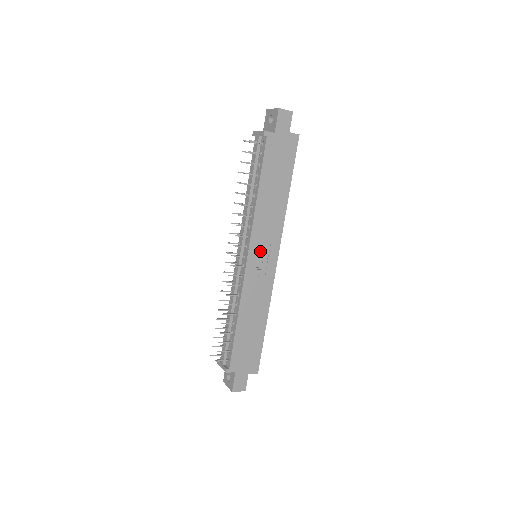
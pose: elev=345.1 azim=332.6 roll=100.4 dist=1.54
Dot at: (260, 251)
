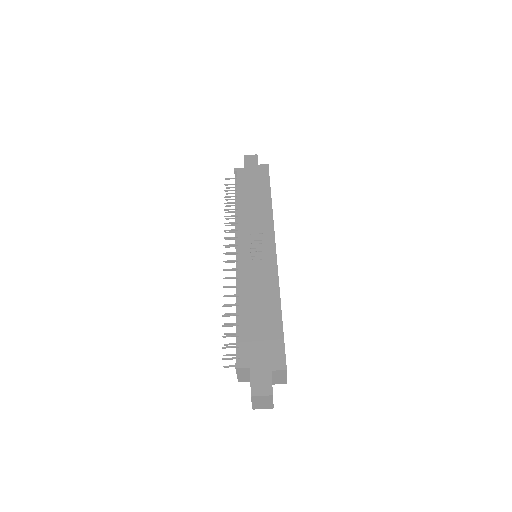
Dot at: (252, 242)
